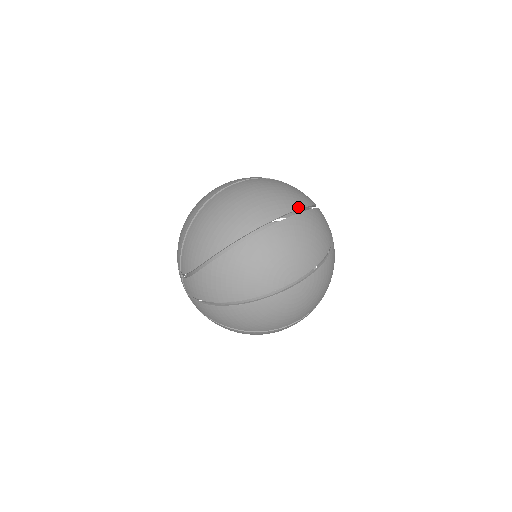
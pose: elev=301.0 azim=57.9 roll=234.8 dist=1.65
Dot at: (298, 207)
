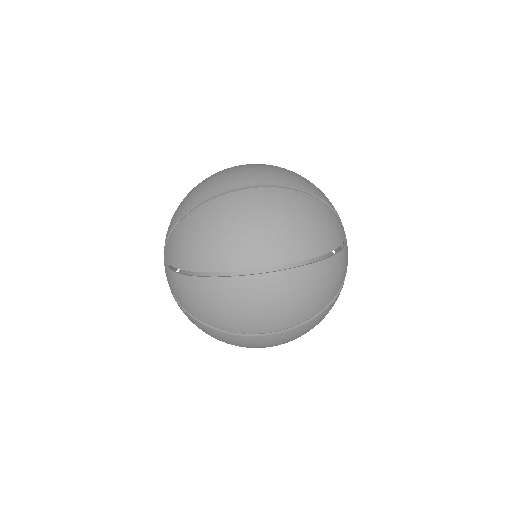
Dot at: (312, 255)
